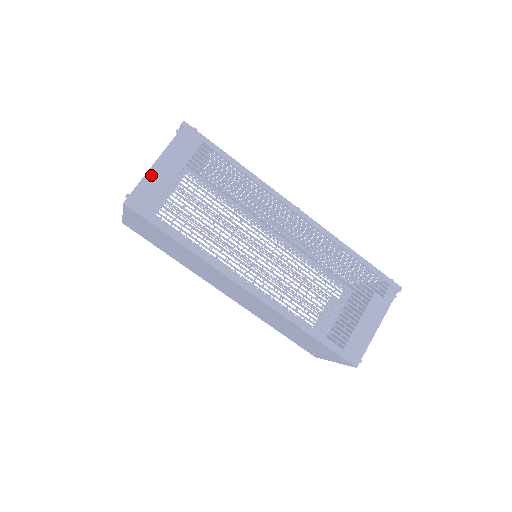
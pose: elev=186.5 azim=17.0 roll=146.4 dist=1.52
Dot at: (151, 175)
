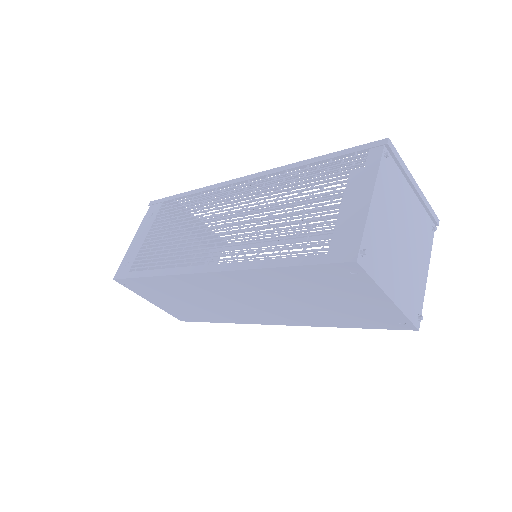
Dot at: (130, 249)
